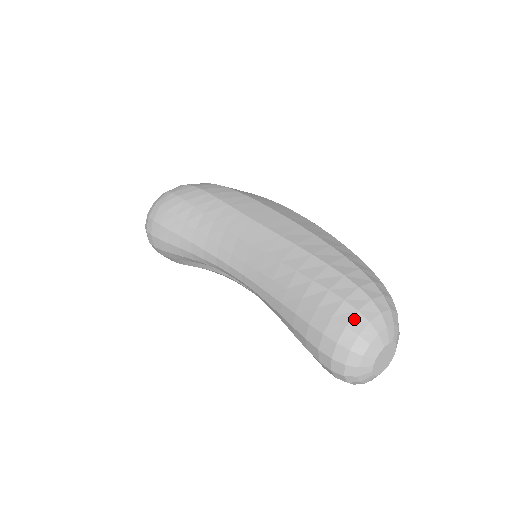
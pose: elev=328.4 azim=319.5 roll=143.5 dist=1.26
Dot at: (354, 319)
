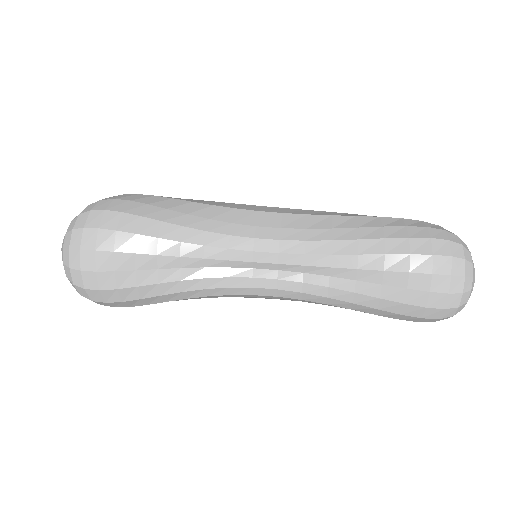
Dot at: (443, 228)
